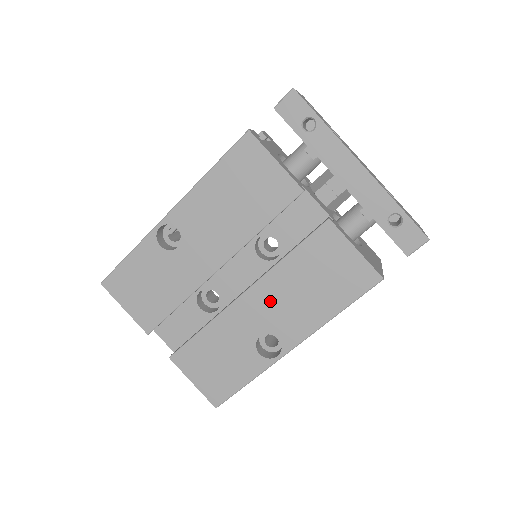
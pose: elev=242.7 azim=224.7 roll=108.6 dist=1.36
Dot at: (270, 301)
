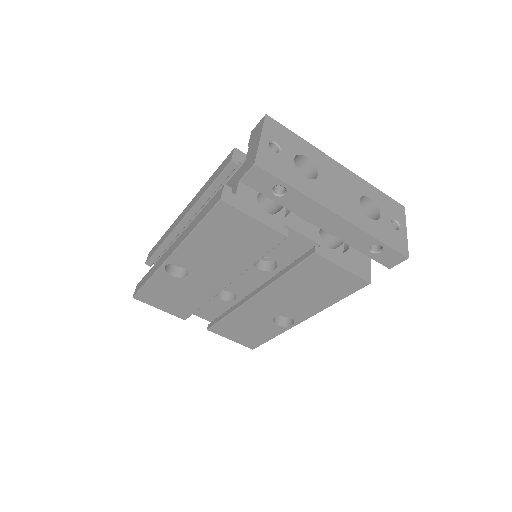
Dot at: (277, 300)
